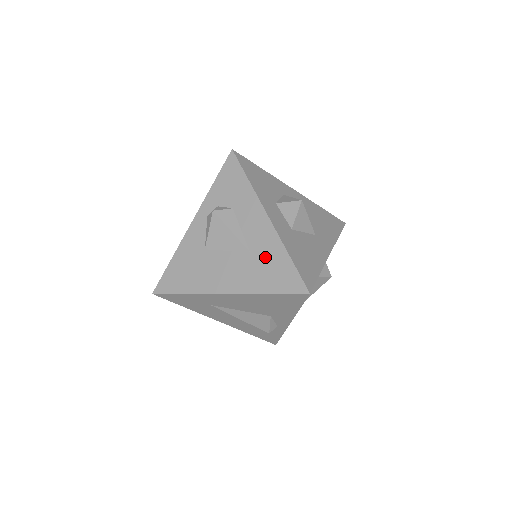
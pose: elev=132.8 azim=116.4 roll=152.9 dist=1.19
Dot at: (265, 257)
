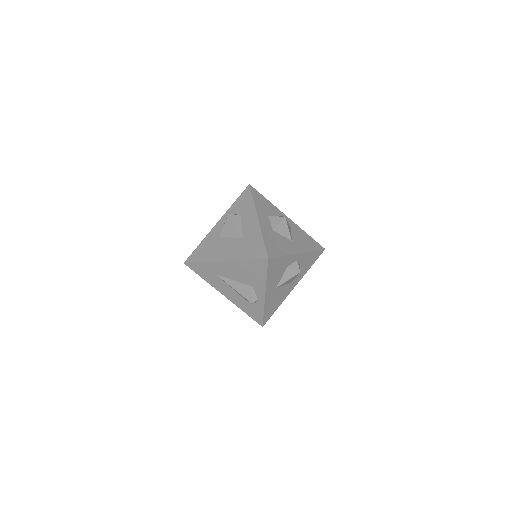
Dot at: (250, 240)
